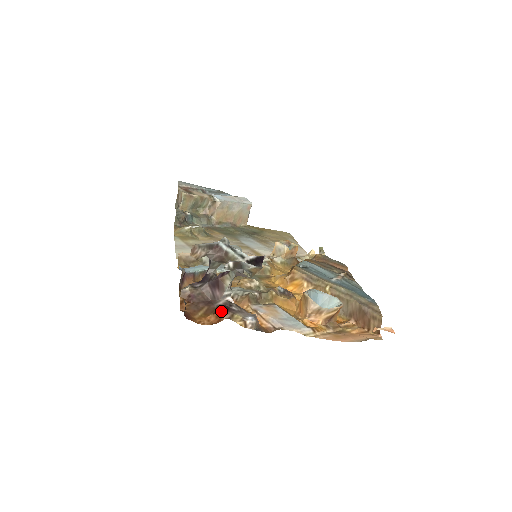
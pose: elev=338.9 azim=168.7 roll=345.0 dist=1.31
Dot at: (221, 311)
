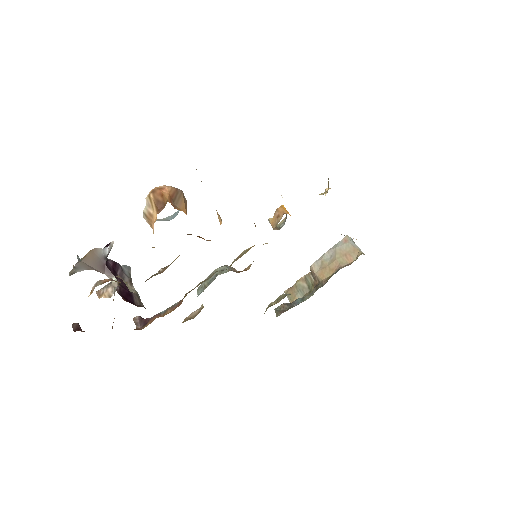
Dot at: occluded
